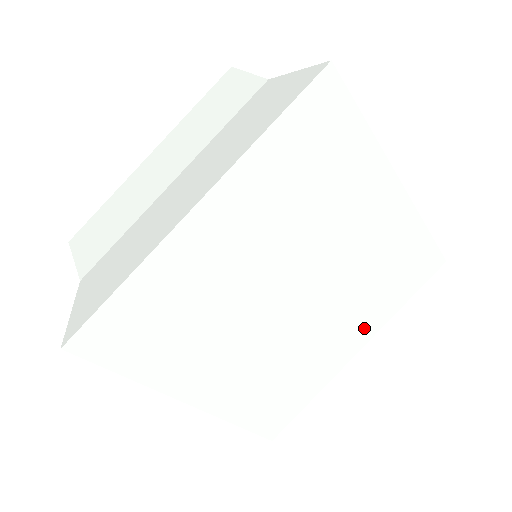
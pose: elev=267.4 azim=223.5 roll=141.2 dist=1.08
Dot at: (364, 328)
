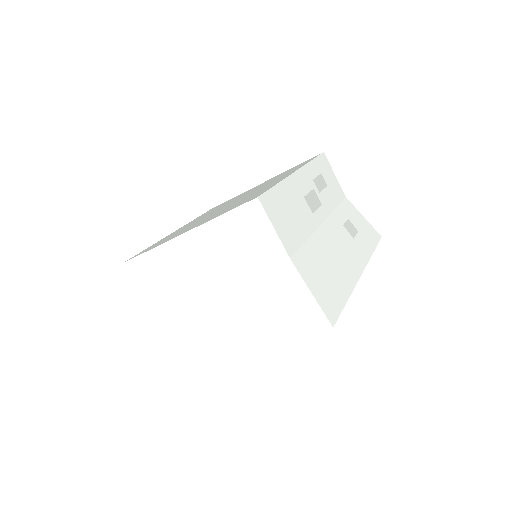
Dot at: occluded
